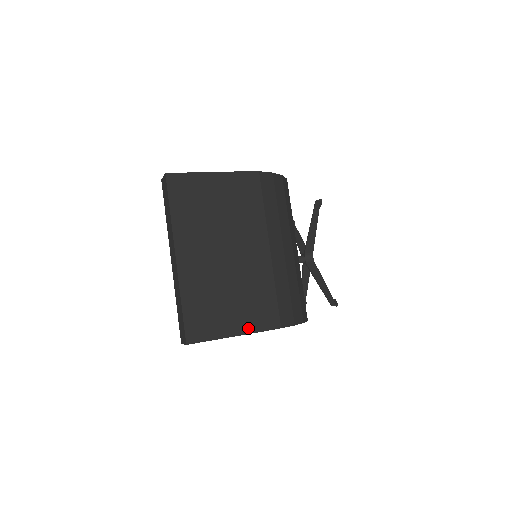
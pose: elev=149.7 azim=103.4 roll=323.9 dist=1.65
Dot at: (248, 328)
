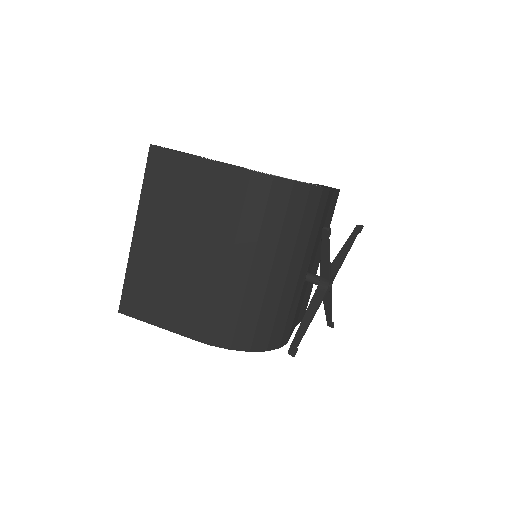
Dot at: (176, 327)
